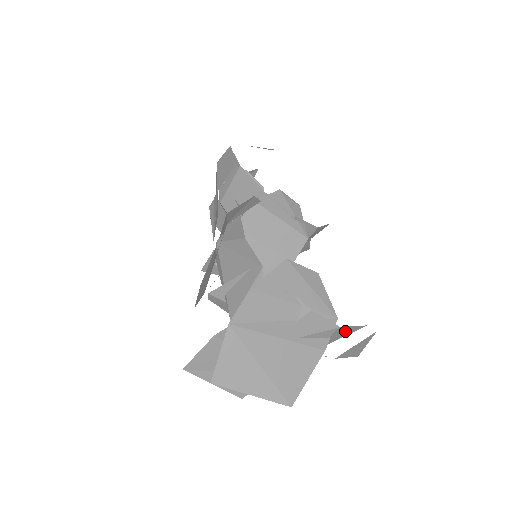
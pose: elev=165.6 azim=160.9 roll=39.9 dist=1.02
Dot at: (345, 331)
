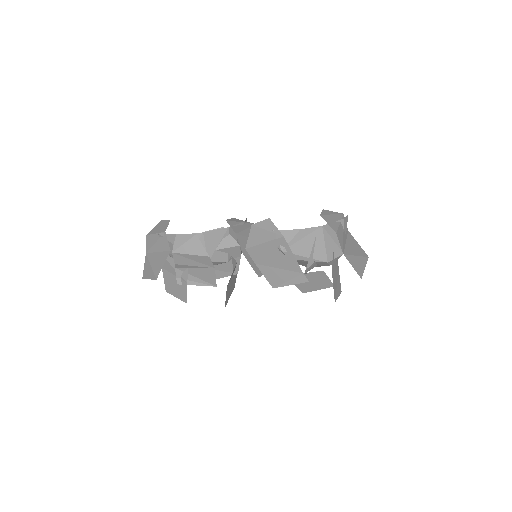
Dot at: occluded
